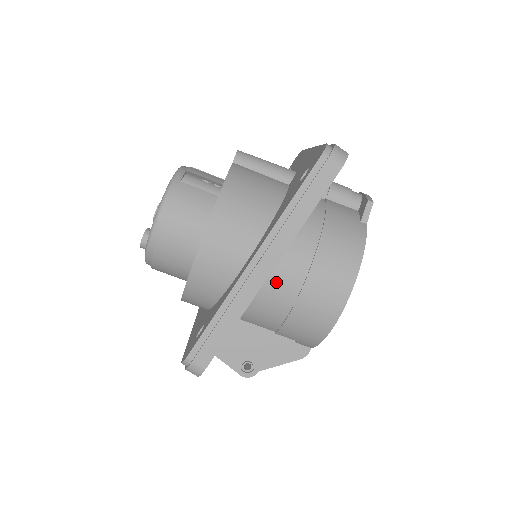
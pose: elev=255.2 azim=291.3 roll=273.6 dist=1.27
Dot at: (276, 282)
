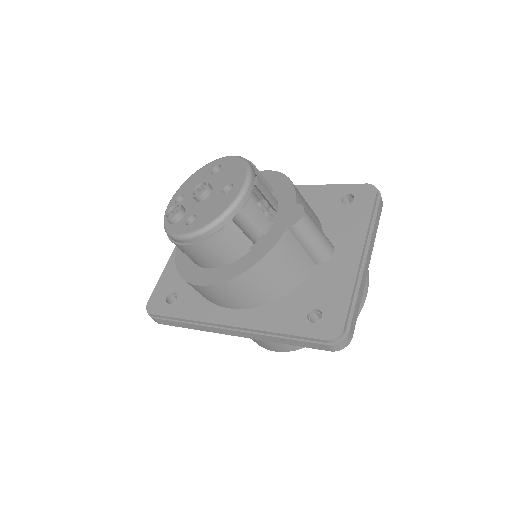
Dot at: occluded
